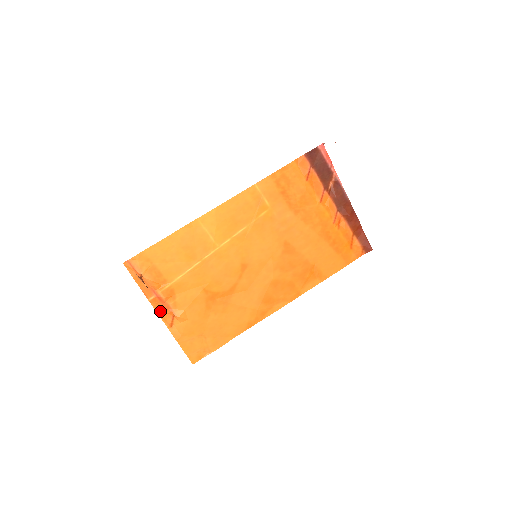
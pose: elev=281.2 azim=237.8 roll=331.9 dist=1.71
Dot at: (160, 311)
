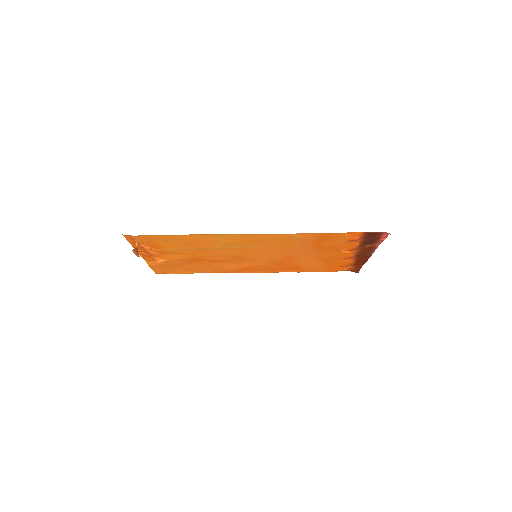
Dot at: (144, 255)
